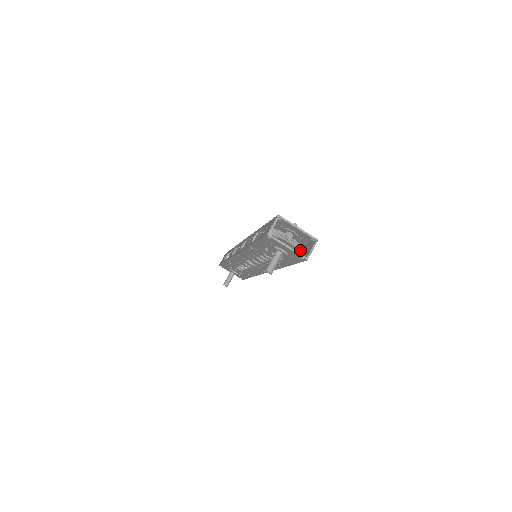
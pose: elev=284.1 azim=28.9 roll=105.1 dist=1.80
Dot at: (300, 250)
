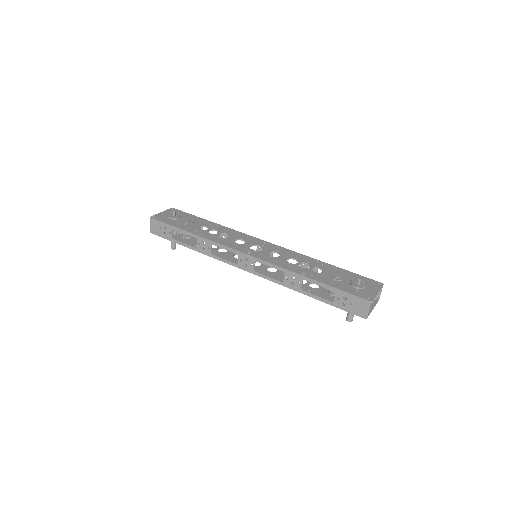
Dot at: occluded
